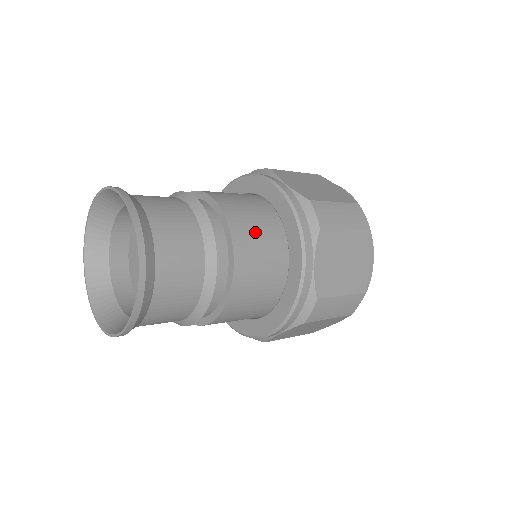
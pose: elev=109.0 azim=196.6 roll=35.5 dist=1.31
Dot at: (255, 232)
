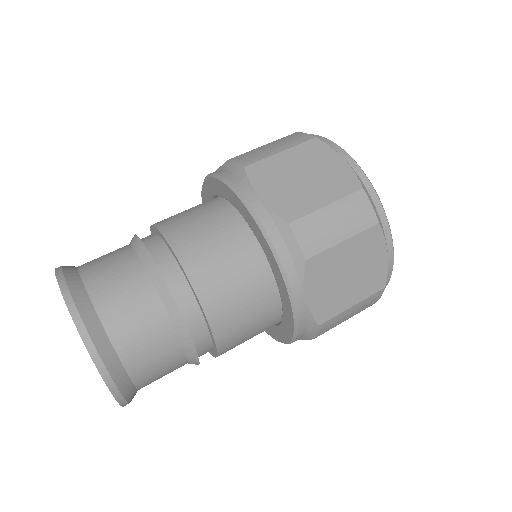
Dot at: (190, 218)
